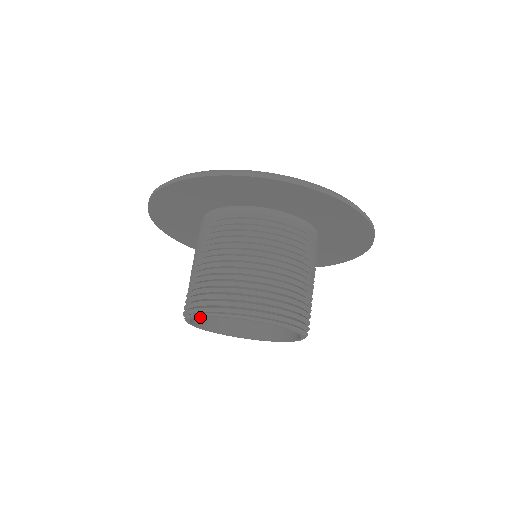
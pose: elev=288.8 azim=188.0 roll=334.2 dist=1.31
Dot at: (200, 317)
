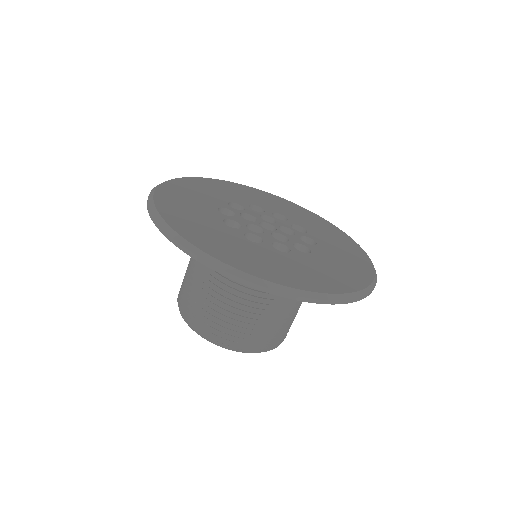
Dot at: occluded
